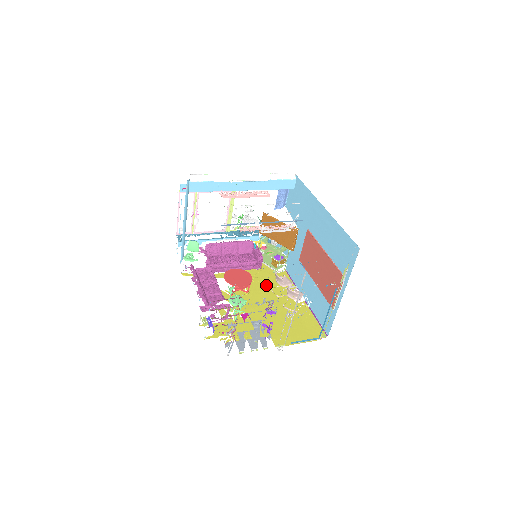
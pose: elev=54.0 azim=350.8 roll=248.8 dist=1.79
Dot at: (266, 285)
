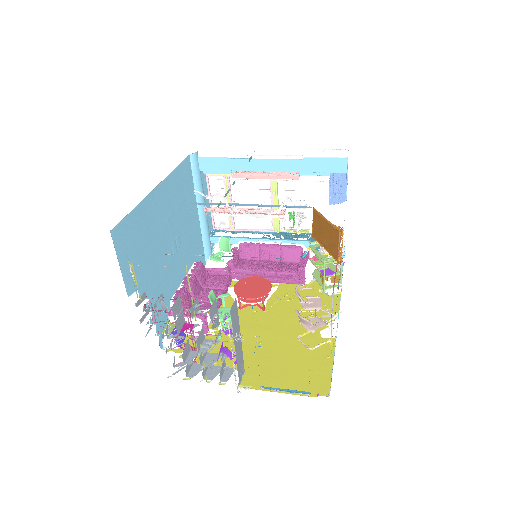
Dot at: (297, 306)
